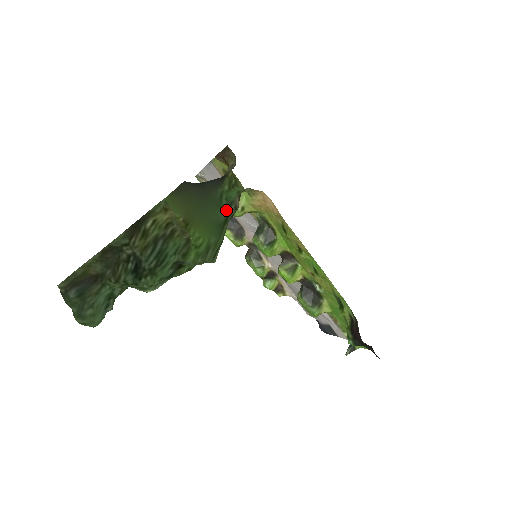
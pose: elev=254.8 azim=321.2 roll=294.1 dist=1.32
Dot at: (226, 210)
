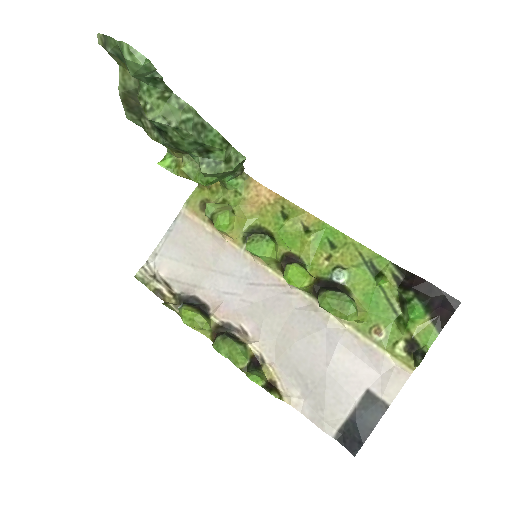
Dot at: occluded
